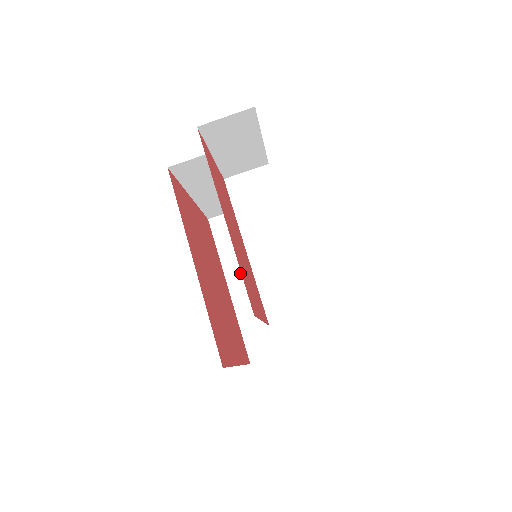
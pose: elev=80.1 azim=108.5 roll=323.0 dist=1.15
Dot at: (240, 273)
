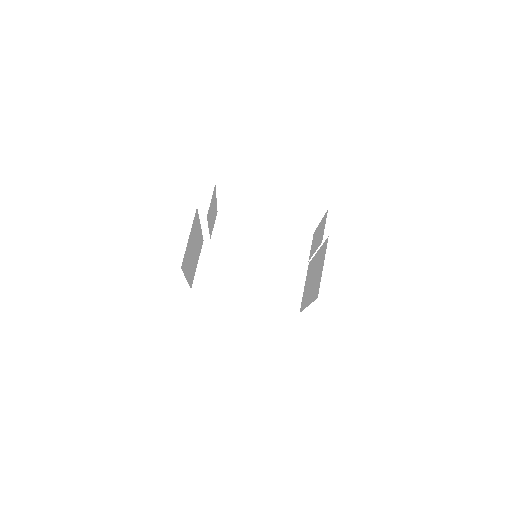
Dot at: (240, 289)
